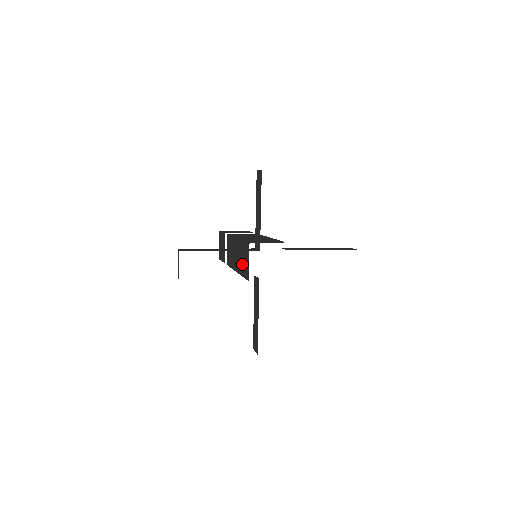
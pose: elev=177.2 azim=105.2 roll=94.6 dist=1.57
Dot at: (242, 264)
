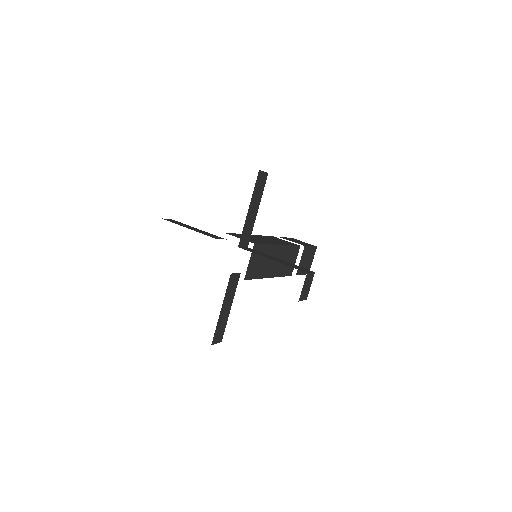
Dot at: occluded
